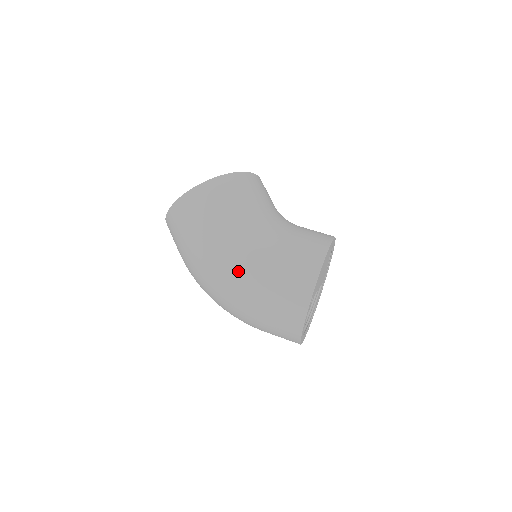
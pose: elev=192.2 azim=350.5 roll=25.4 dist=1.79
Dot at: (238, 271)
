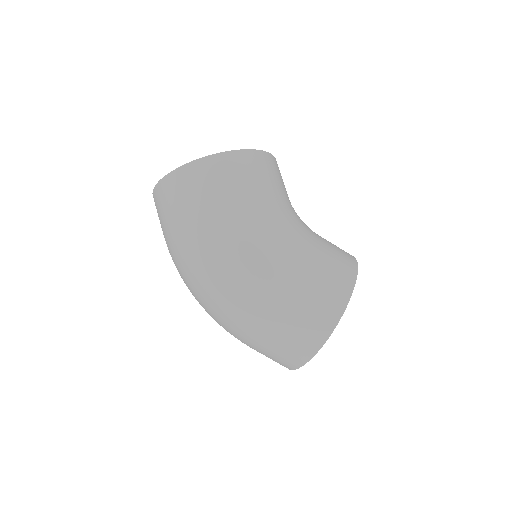
Dot at: (261, 269)
